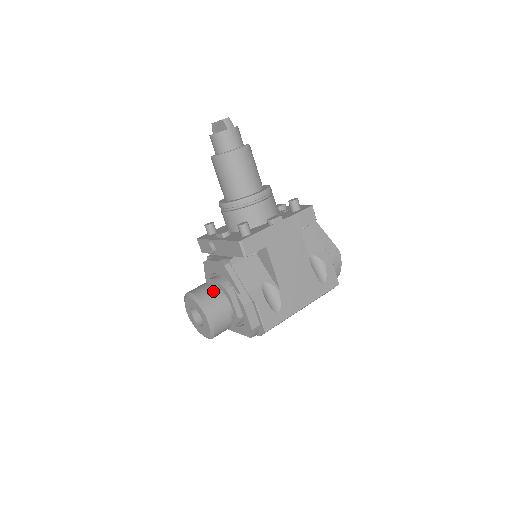
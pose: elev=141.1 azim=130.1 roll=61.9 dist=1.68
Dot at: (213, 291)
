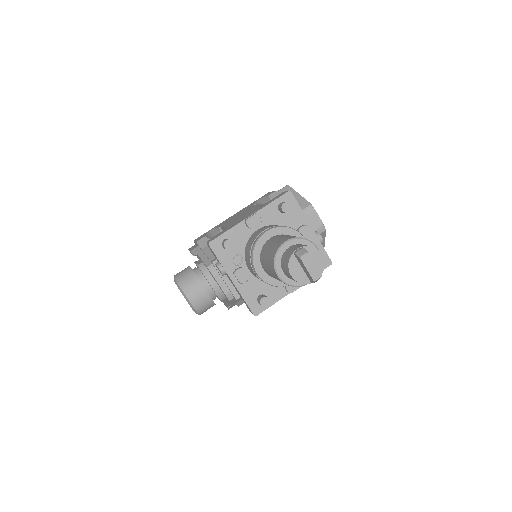
Dot at: (209, 302)
